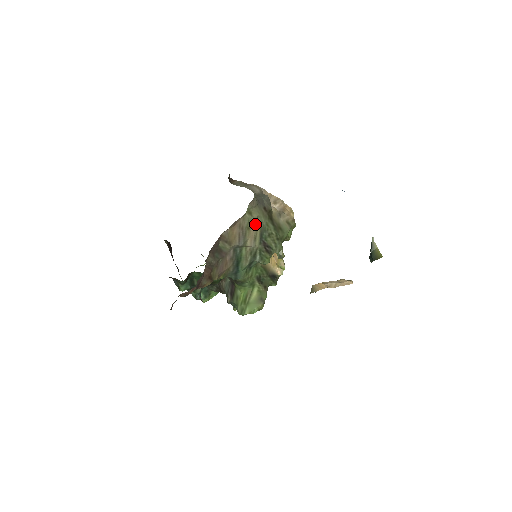
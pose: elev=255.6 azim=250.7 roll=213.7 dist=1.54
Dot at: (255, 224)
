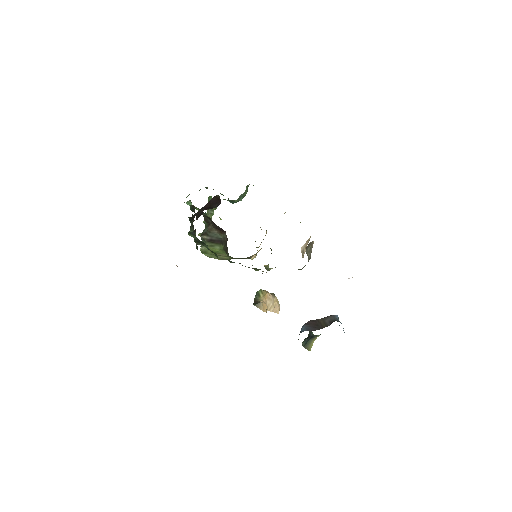
Dot at: occluded
